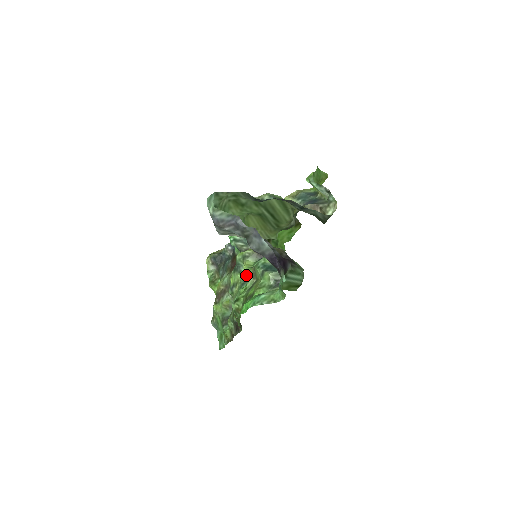
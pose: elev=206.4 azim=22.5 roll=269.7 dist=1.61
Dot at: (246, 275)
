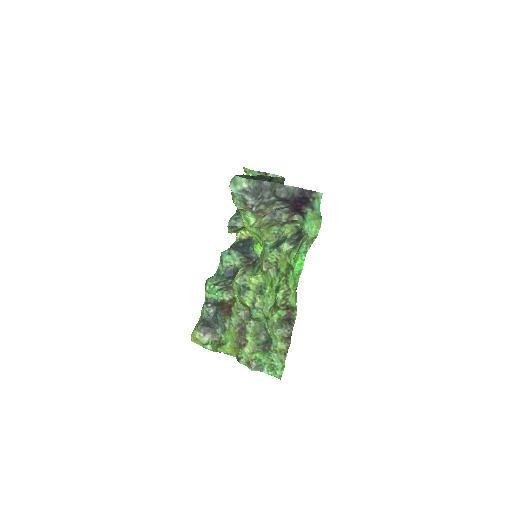
Dot at: (256, 284)
